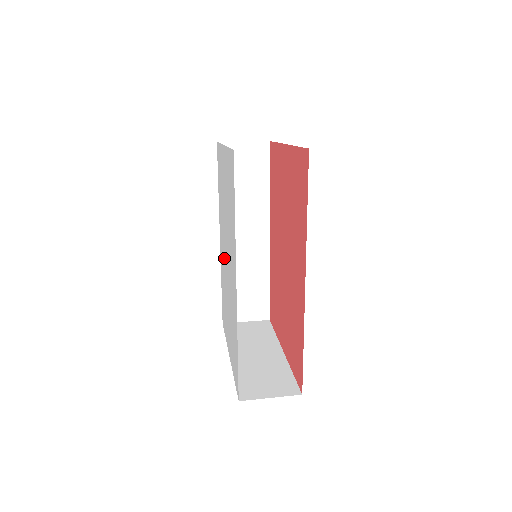
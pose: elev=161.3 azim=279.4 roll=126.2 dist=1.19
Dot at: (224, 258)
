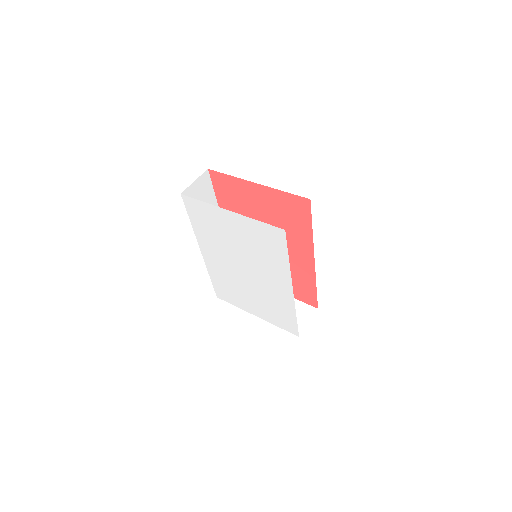
Dot at: (230, 268)
